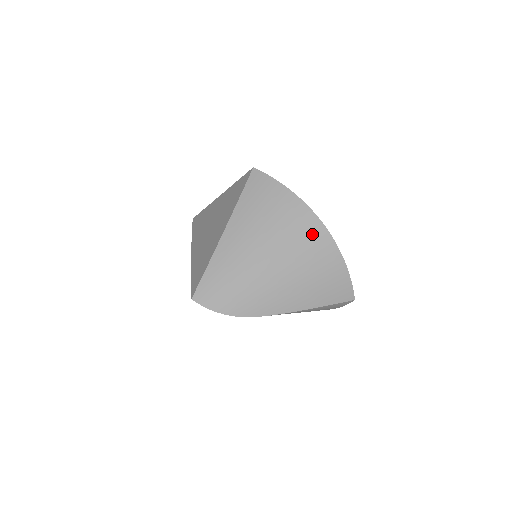
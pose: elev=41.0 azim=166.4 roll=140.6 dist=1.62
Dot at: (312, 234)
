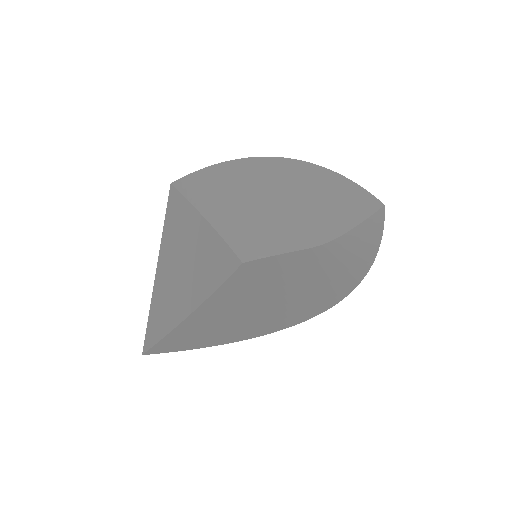
Dot at: (286, 166)
